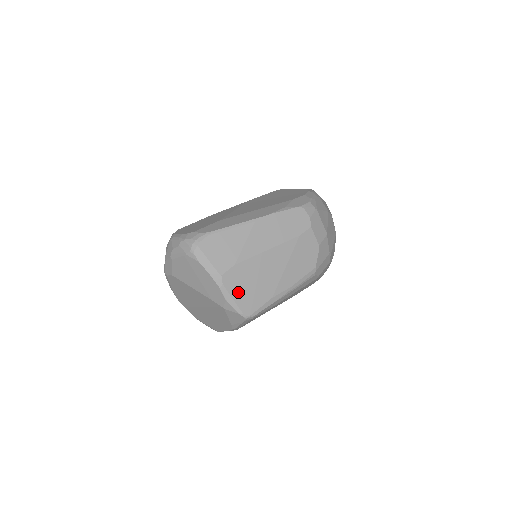
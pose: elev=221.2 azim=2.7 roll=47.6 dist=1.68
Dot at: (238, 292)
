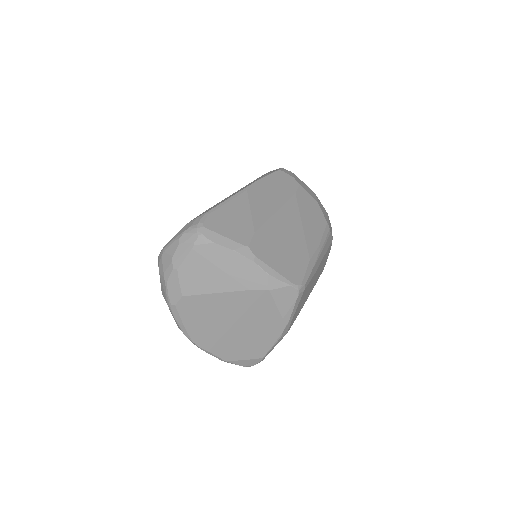
Dot at: (275, 261)
